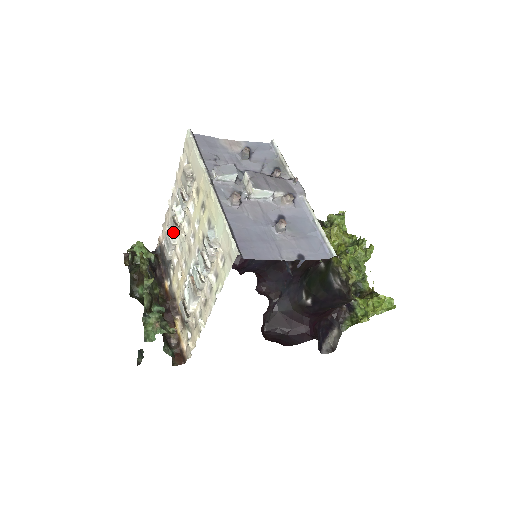
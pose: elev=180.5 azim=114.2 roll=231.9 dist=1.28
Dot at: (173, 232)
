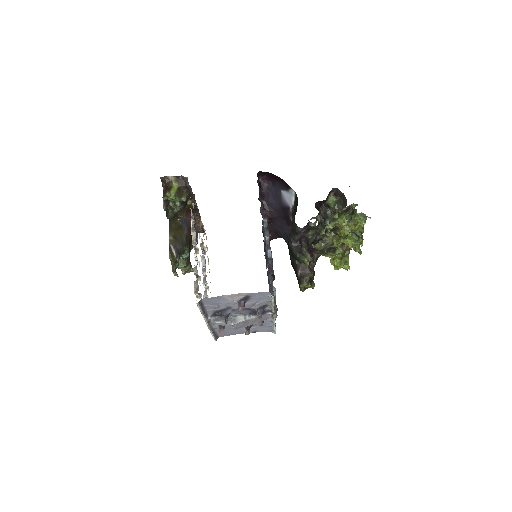
Dot at: occluded
